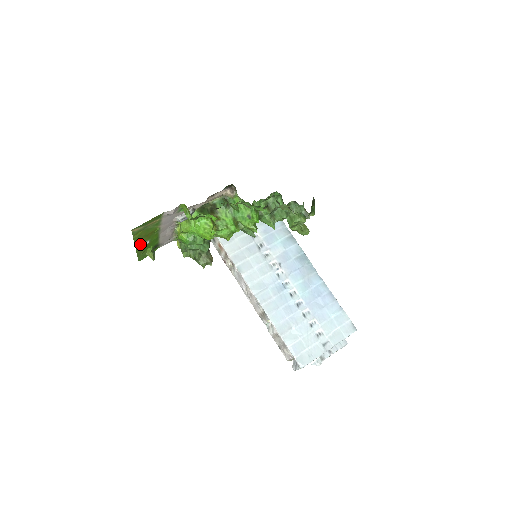
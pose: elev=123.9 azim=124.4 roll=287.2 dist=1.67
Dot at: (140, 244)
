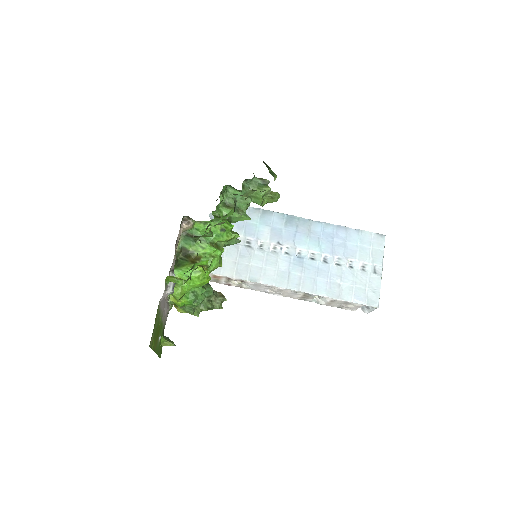
Dot at: (156, 346)
